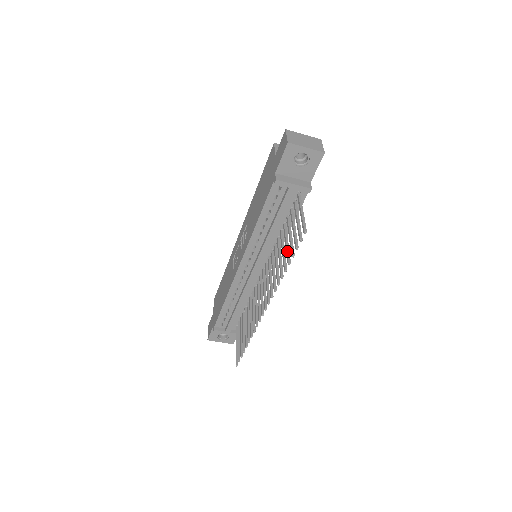
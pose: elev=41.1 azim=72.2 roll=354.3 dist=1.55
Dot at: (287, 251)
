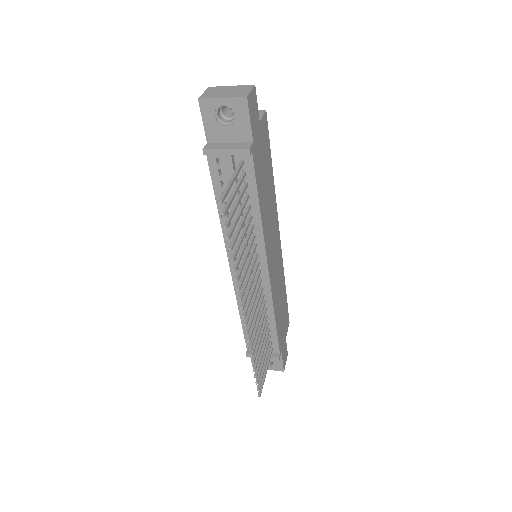
Dot at: occluded
